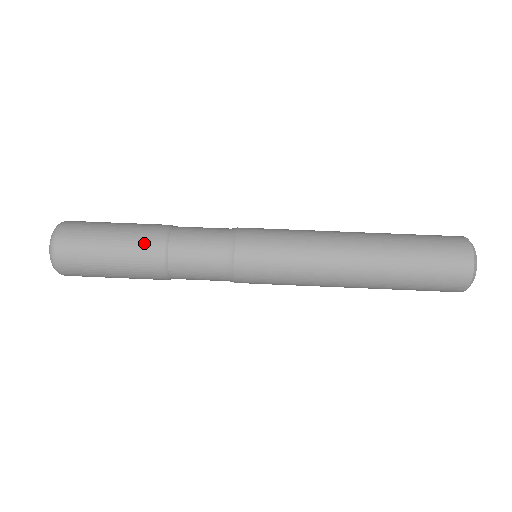
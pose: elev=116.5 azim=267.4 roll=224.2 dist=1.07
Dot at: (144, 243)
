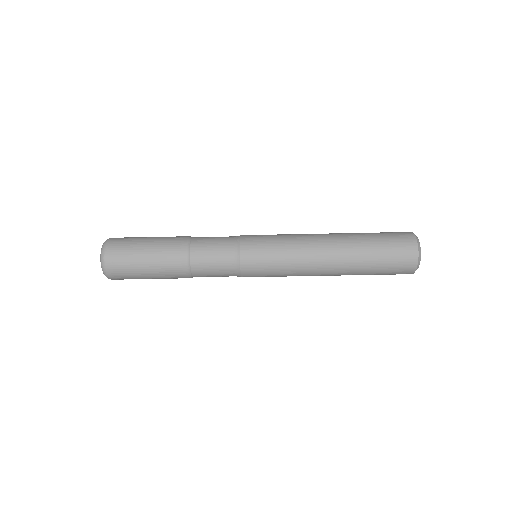
Dot at: (174, 276)
